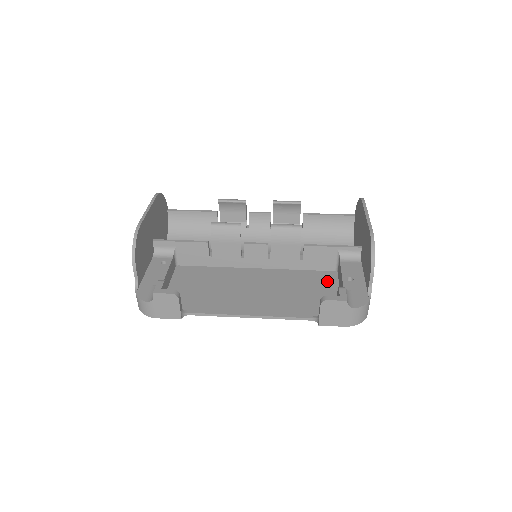
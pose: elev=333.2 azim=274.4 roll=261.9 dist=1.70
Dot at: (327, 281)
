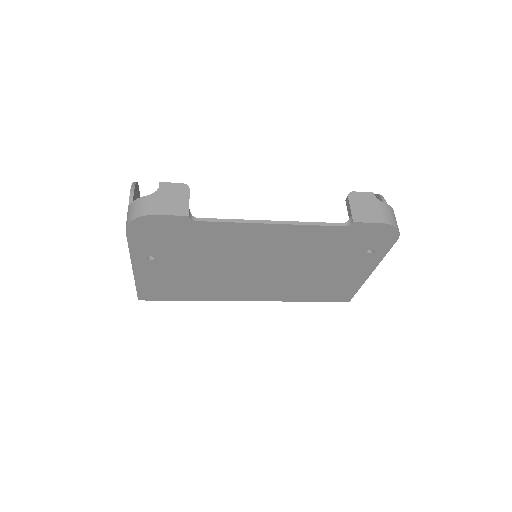
Dot at: occluded
